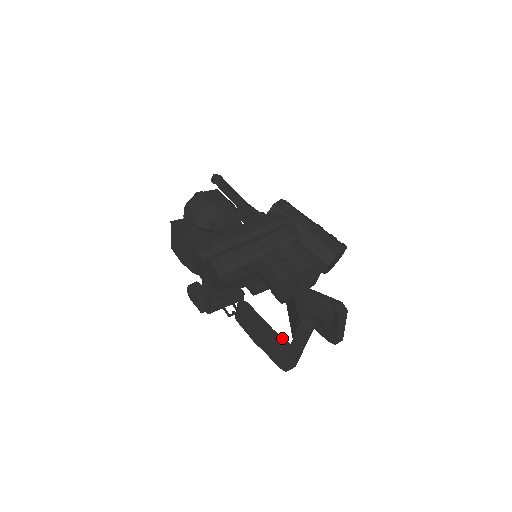
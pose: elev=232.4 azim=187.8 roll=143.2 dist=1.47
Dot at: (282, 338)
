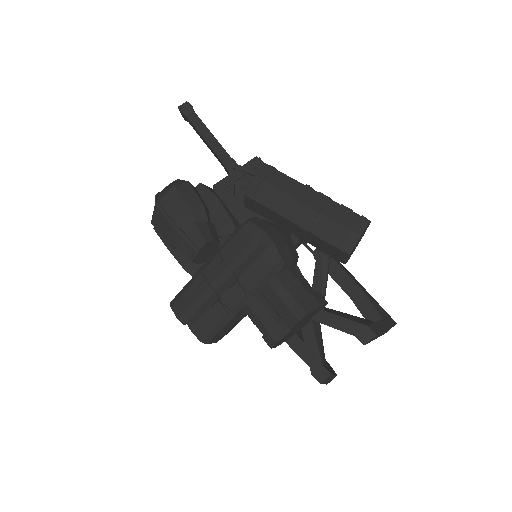
Dot at: occluded
